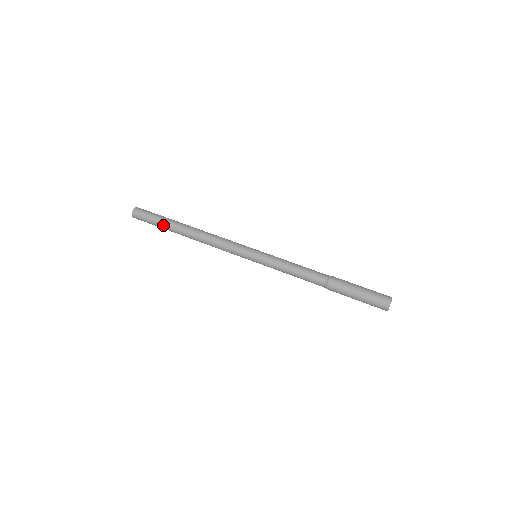
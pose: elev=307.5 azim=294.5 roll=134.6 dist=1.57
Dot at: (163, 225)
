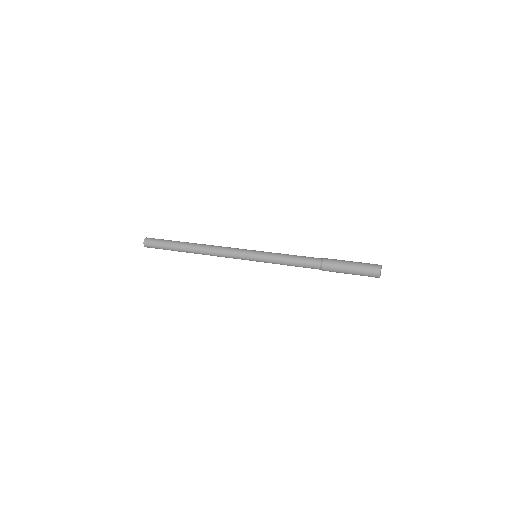
Dot at: (172, 246)
